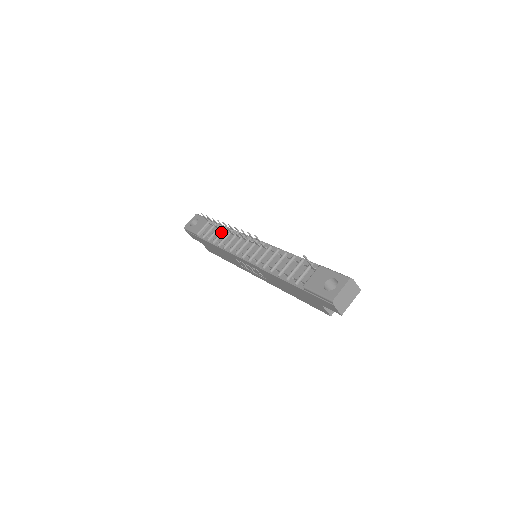
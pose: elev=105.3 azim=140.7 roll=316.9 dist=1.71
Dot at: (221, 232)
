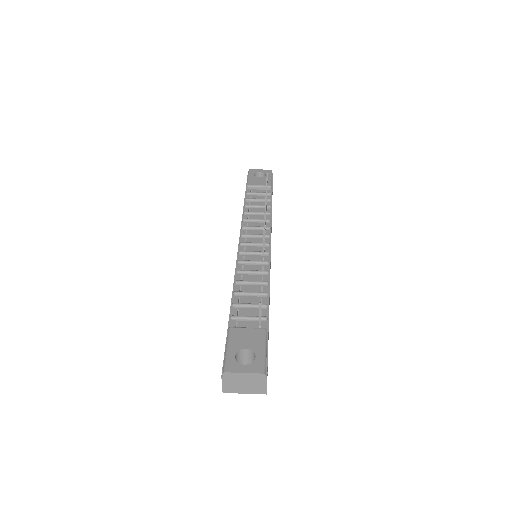
Dot at: (261, 205)
